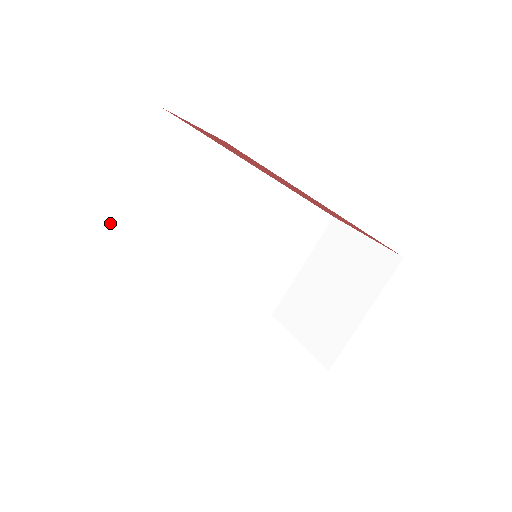
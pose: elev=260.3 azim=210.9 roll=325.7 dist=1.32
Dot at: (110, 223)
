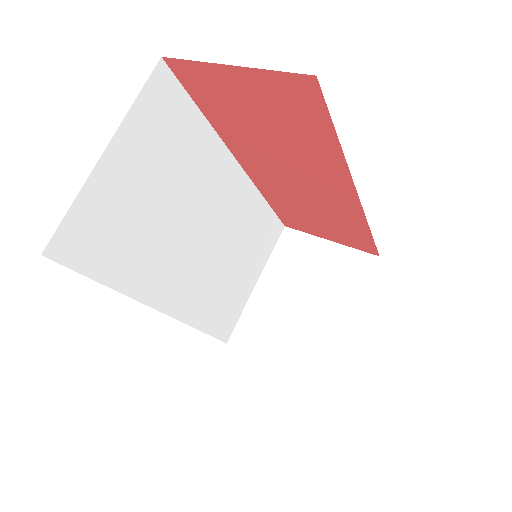
Dot at: (82, 209)
